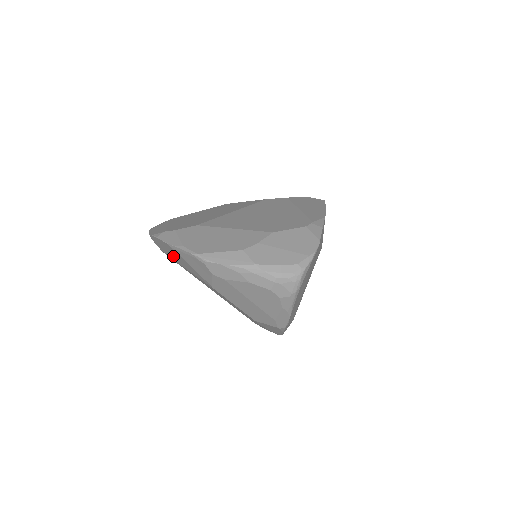
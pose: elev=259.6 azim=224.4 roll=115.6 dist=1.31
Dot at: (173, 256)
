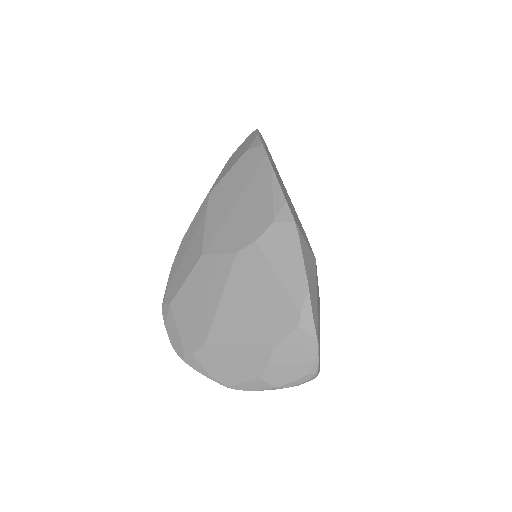
Dot at: occluded
